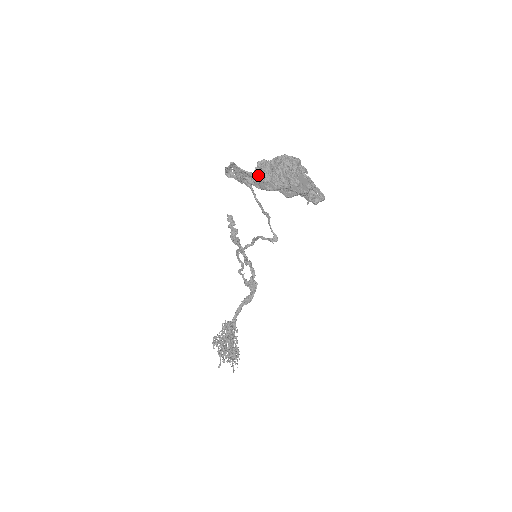
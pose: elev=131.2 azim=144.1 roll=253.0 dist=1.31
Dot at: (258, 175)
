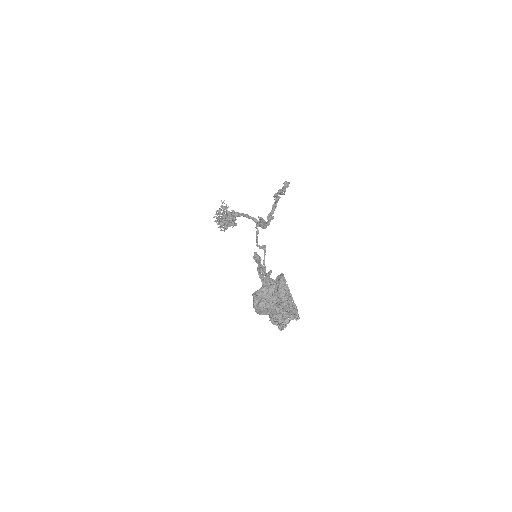
Dot at: (254, 303)
